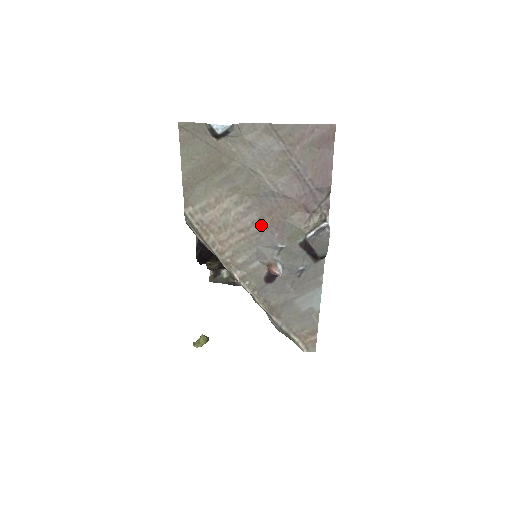
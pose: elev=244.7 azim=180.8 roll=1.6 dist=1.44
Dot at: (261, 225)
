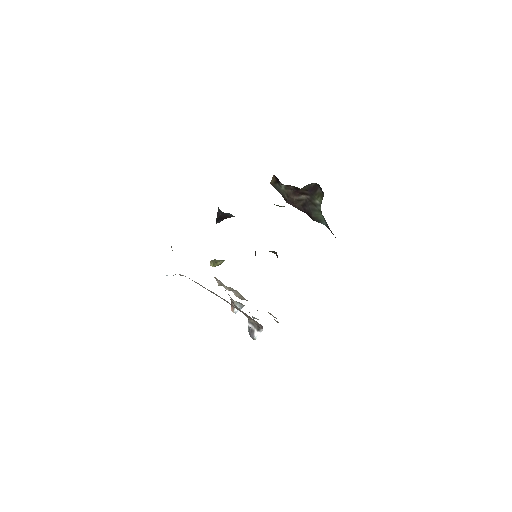
Dot at: occluded
